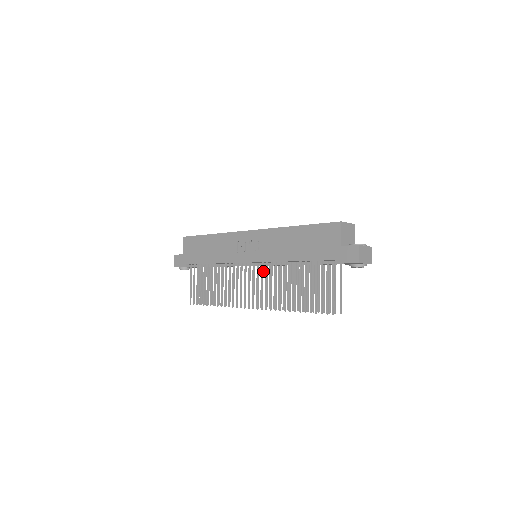
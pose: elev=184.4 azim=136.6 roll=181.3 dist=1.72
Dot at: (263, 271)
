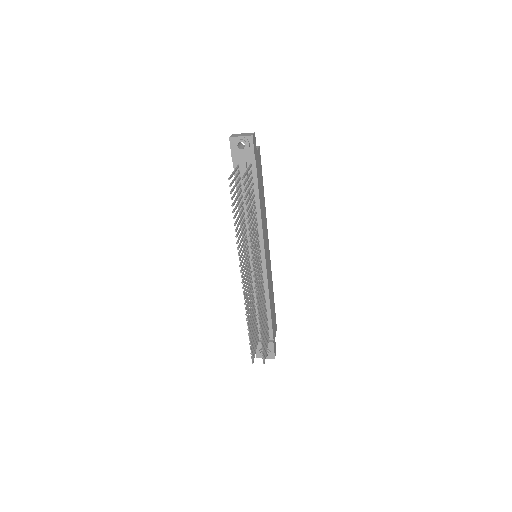
Dot at: (247, 249)
